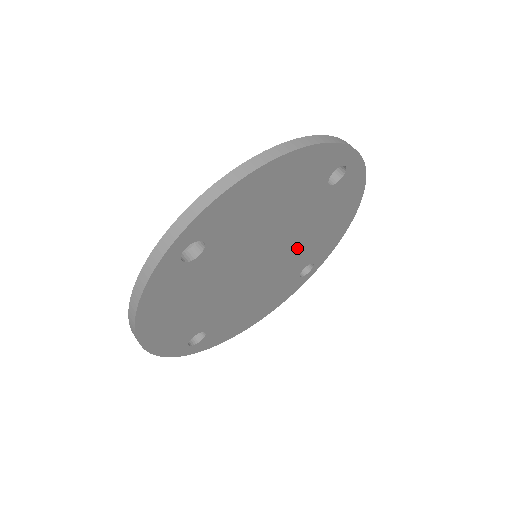
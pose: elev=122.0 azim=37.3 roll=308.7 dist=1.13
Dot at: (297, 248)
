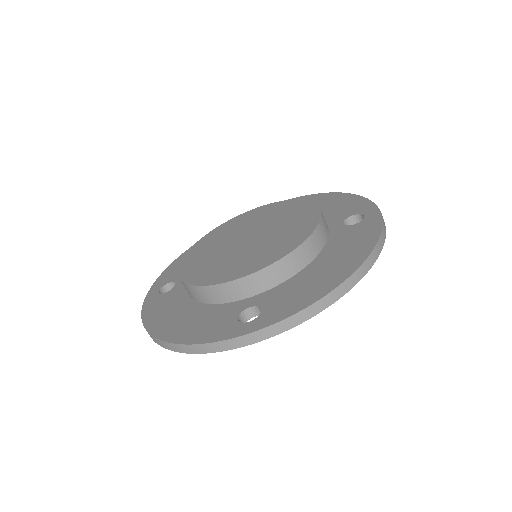
Dot at: occluded
